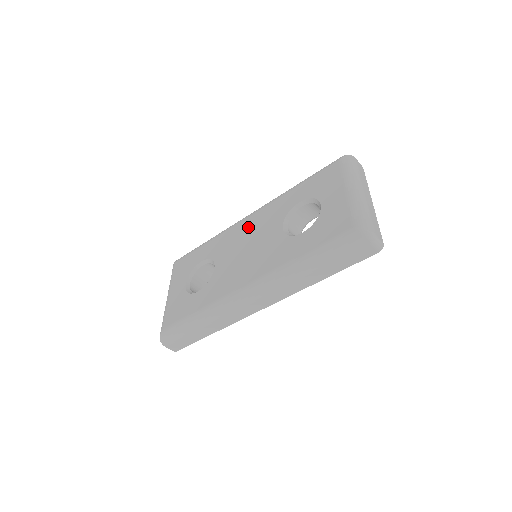
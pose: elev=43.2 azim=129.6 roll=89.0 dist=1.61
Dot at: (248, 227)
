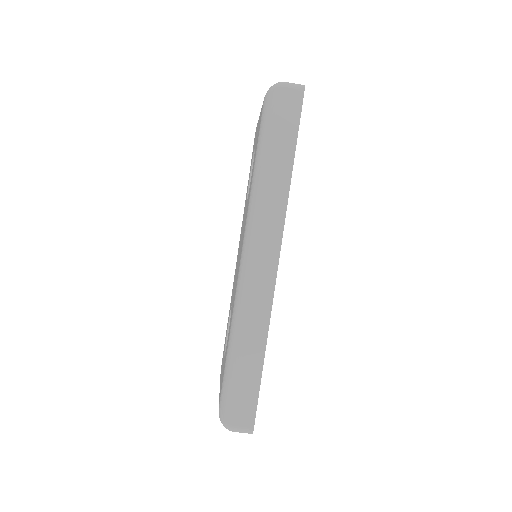
Dot at: (238, 251)
